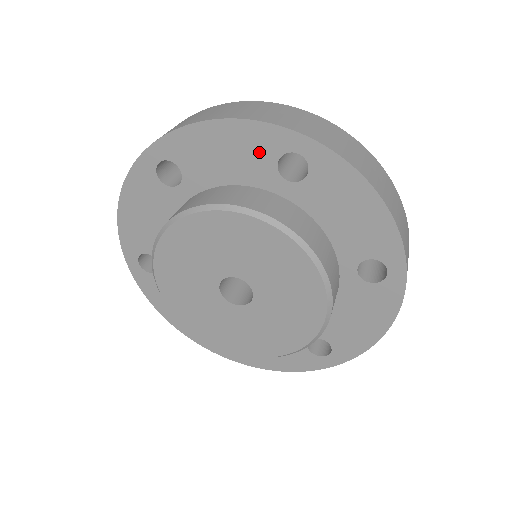
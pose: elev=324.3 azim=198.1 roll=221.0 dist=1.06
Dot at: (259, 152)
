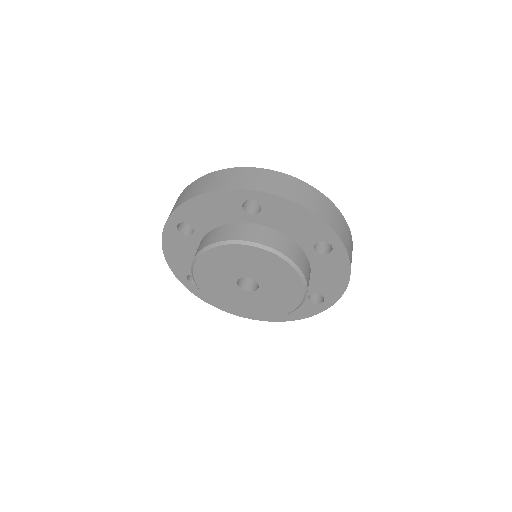
Dot at: (314, 233)
